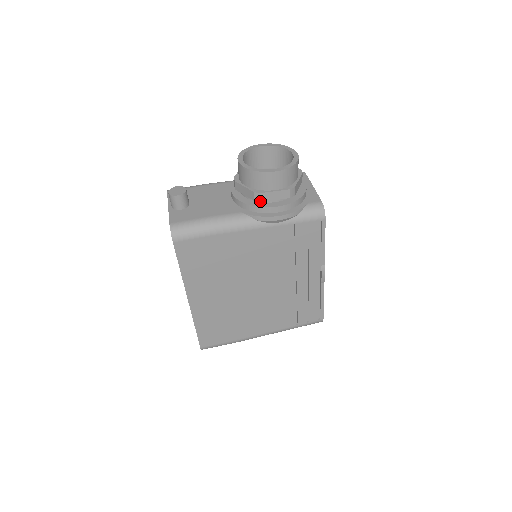
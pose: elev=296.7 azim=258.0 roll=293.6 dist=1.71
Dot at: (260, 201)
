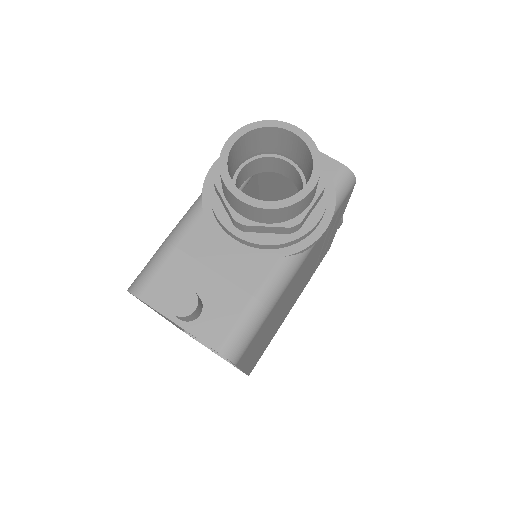
Dot at: (298, 229)
